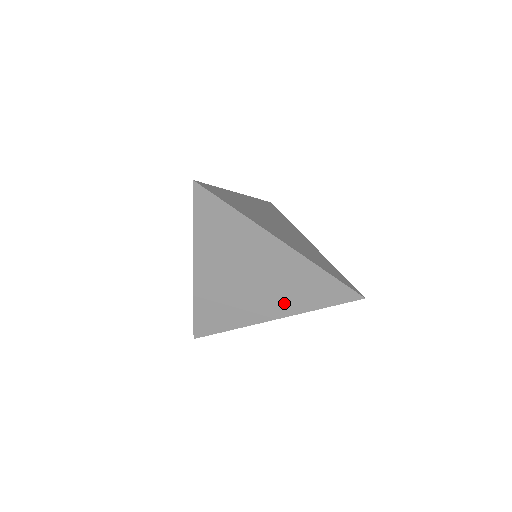
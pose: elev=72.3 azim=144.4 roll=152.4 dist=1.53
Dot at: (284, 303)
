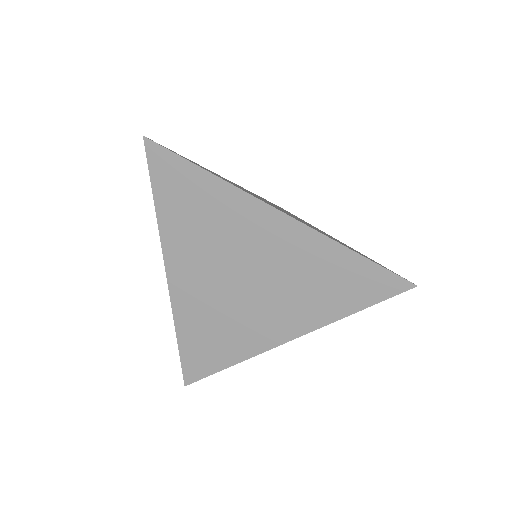
Dot at: (298, 312)
